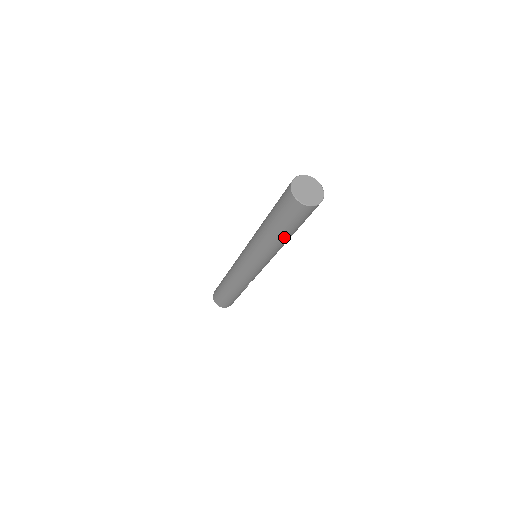
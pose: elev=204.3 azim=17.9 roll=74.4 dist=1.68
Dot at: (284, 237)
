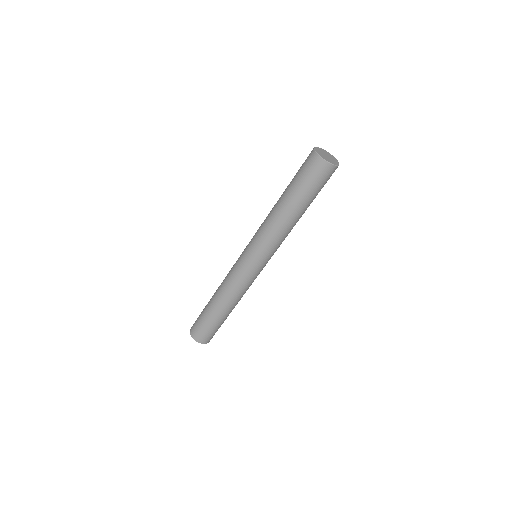
Dot at: (303, 212)
